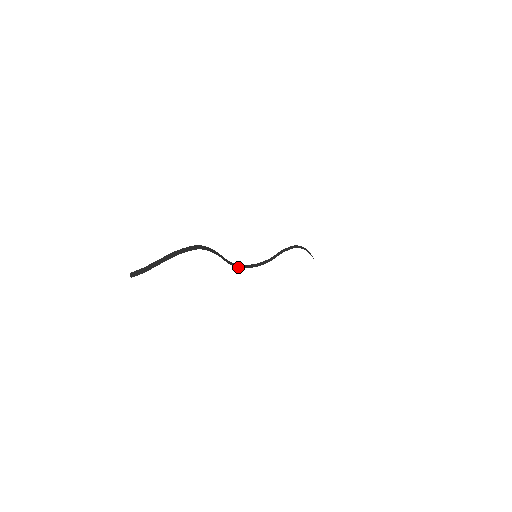
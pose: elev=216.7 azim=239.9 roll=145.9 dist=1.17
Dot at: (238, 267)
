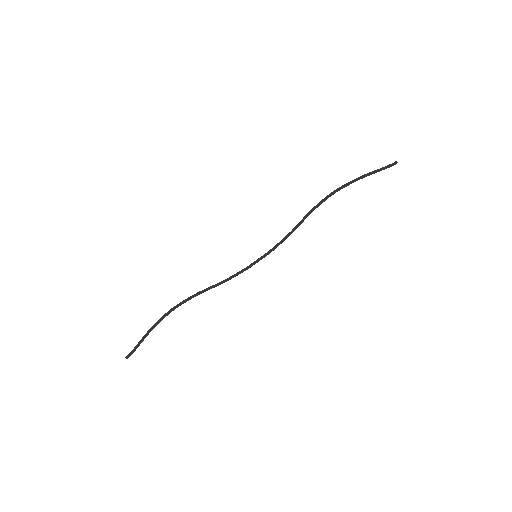
Dot at: occluded
